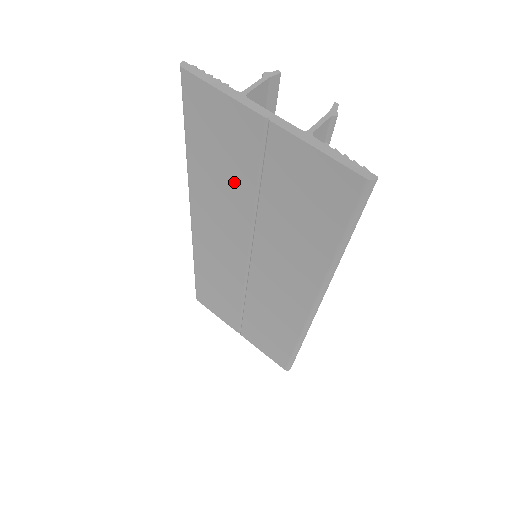
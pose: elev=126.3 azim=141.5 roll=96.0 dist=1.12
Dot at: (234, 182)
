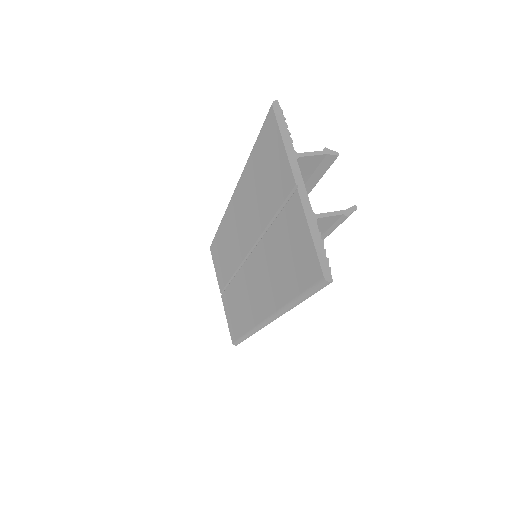
Dot at: (263, 202)
